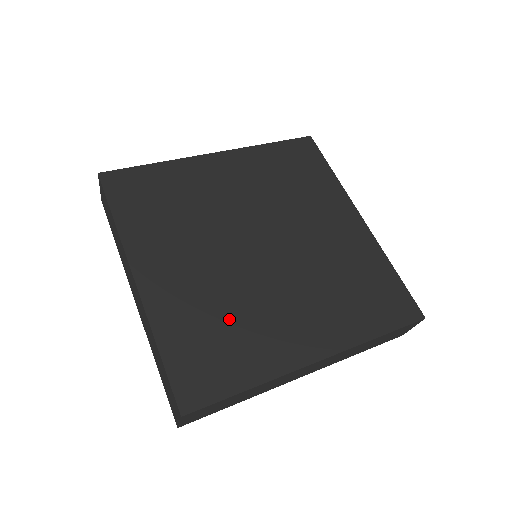
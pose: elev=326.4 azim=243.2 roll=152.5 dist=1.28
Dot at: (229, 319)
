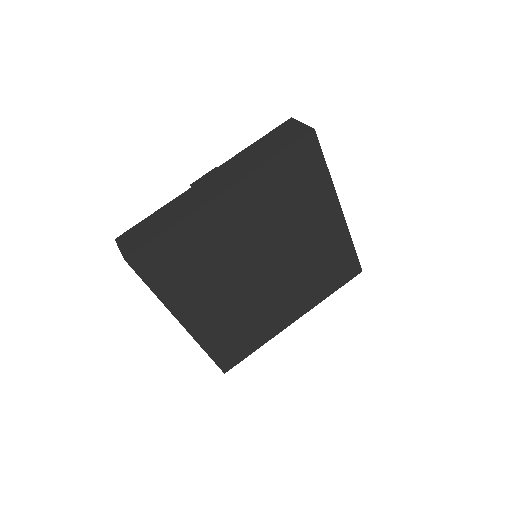
Dot at: (245, 322)
